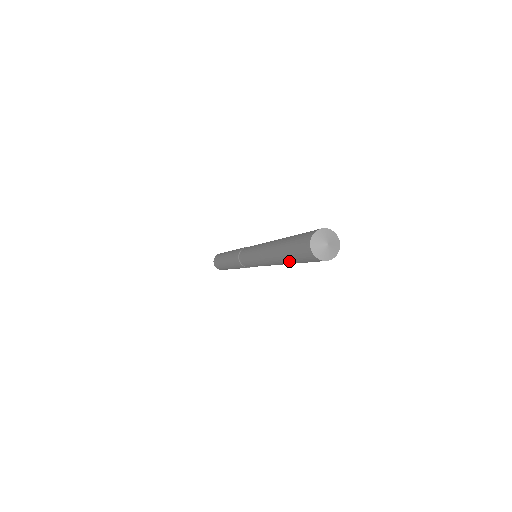
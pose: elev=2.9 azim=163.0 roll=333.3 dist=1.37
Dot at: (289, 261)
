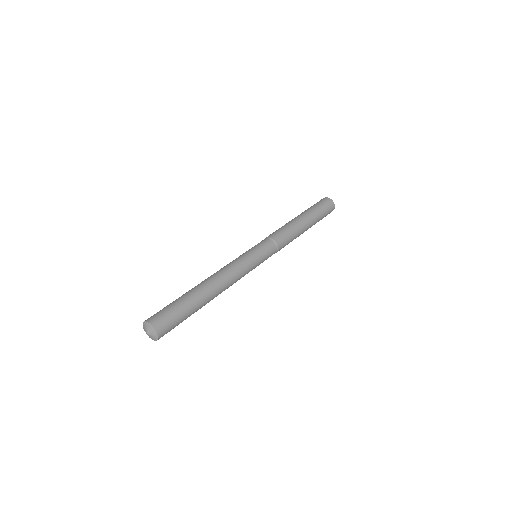
Dot at: occluded
